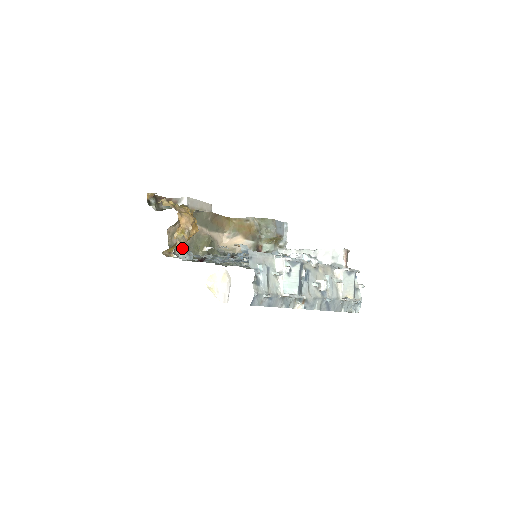
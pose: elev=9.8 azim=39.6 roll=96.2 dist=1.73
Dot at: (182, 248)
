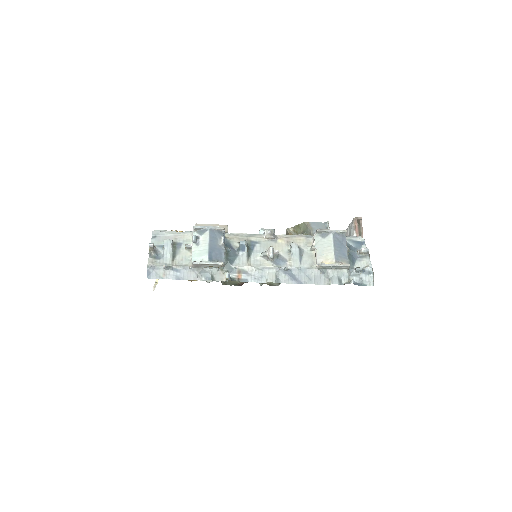
Dot at: occluded
